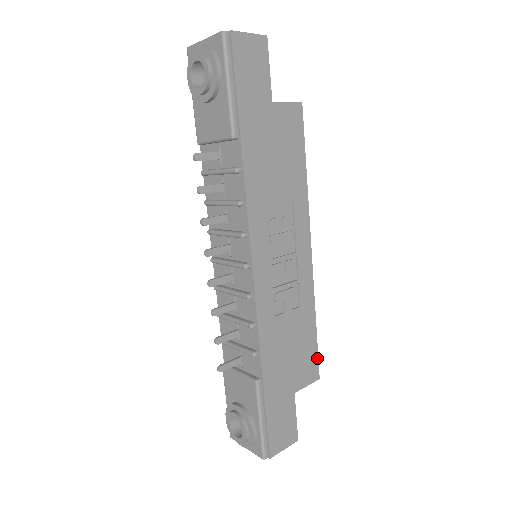
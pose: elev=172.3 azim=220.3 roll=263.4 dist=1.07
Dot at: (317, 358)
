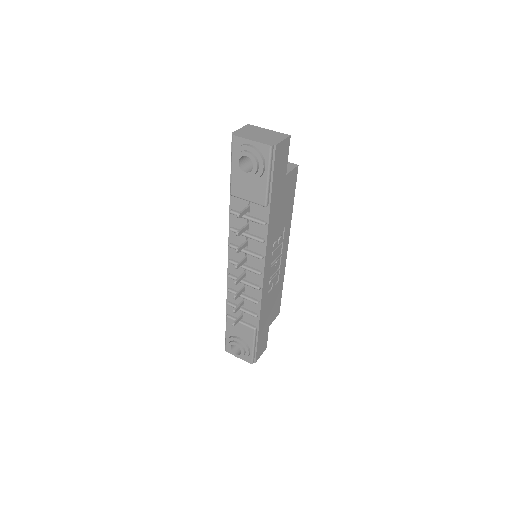
Dot at: (280, 304)
